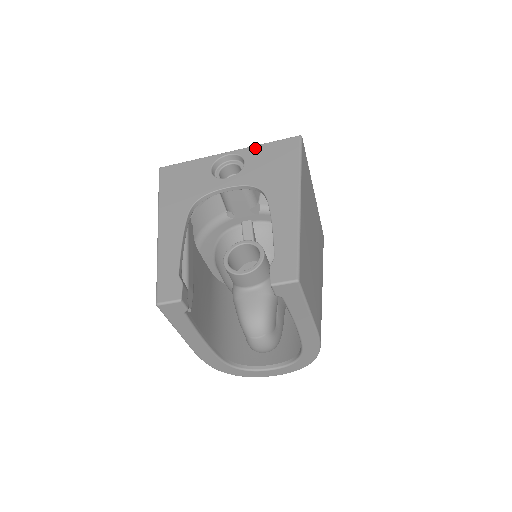
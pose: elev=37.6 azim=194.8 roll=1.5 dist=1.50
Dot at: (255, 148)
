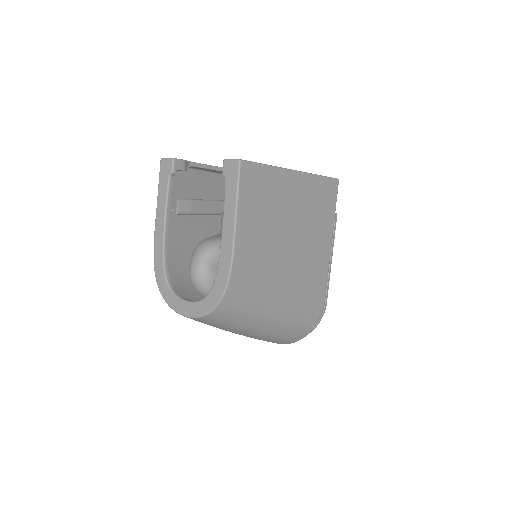
Dot at: occluded
